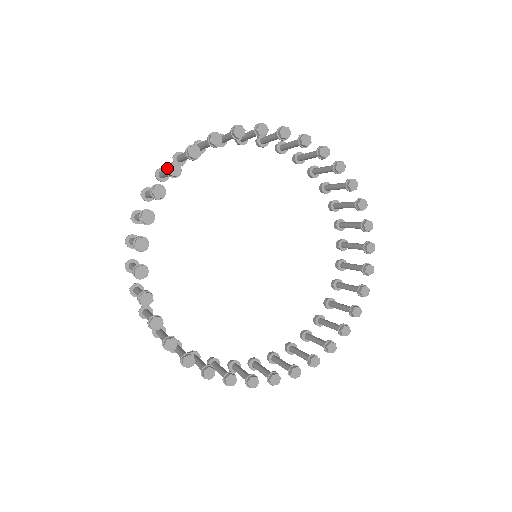
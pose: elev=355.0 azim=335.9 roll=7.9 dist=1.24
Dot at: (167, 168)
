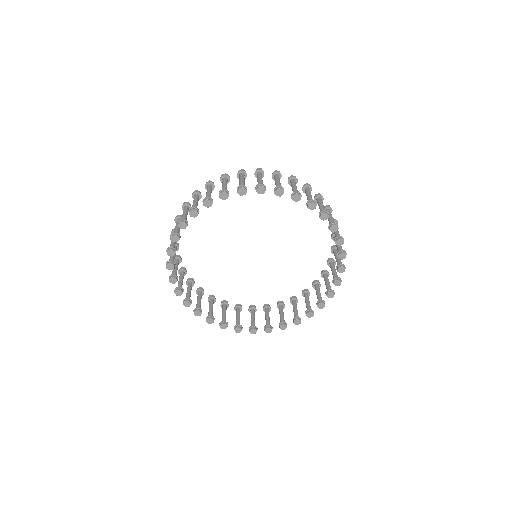
Dot at: (189, 211)
